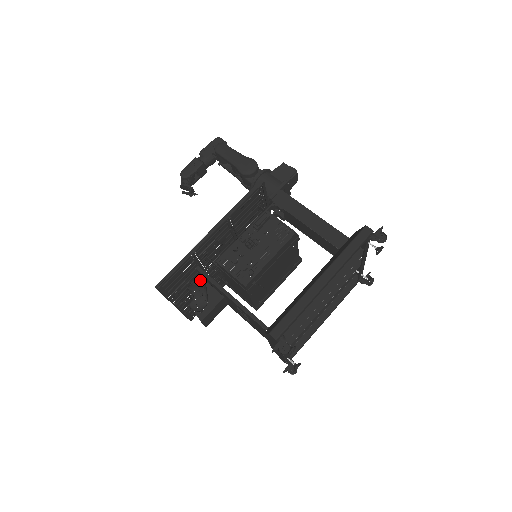
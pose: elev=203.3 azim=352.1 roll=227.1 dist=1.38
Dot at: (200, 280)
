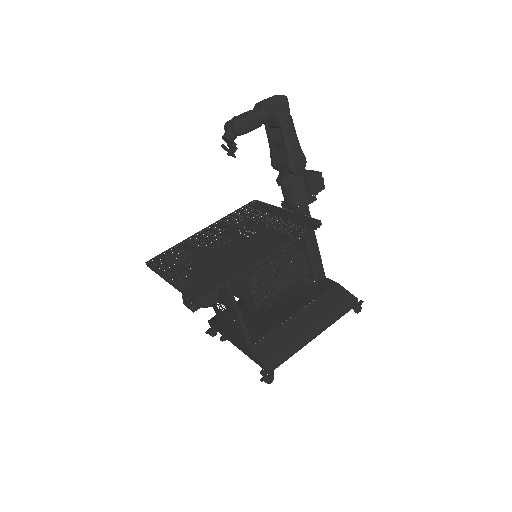
Dot at: occluded
